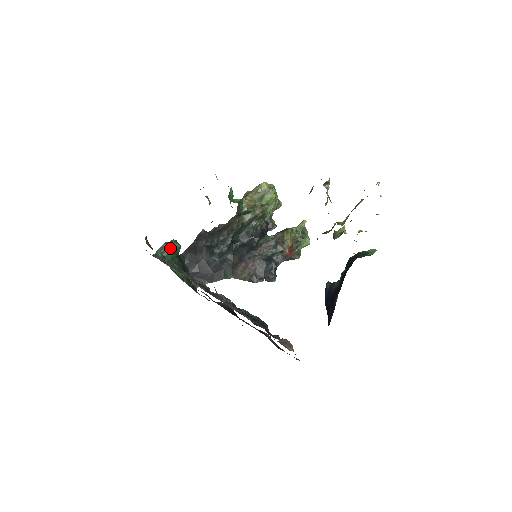
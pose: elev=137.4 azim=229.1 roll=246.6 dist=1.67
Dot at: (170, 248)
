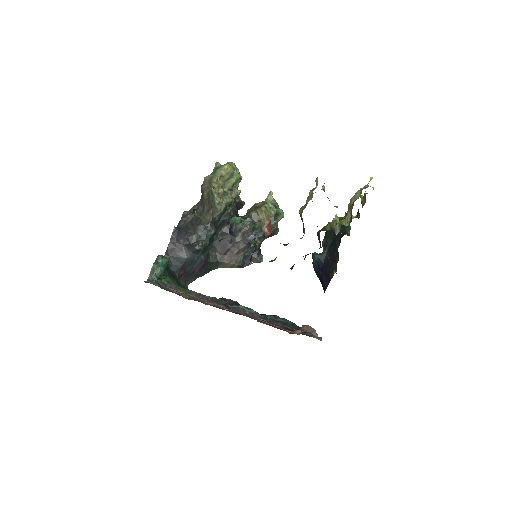
Dot at: (161, 267)
